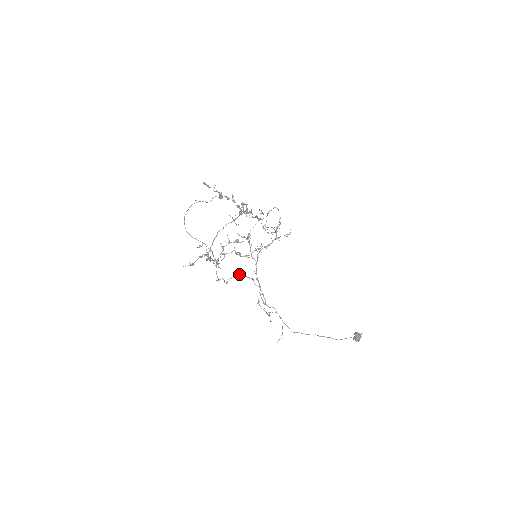
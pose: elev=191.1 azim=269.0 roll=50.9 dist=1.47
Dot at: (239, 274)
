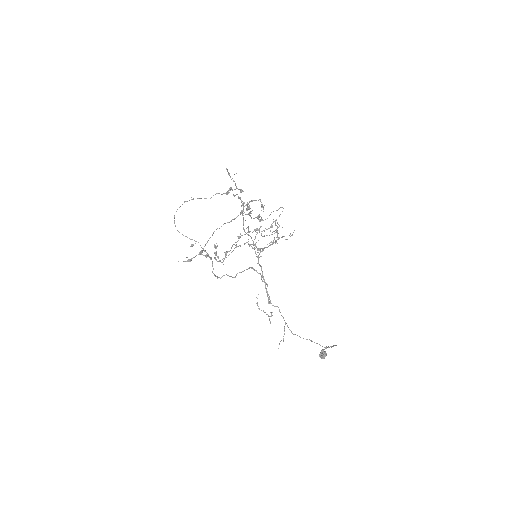
Dot at: (249, 268)
